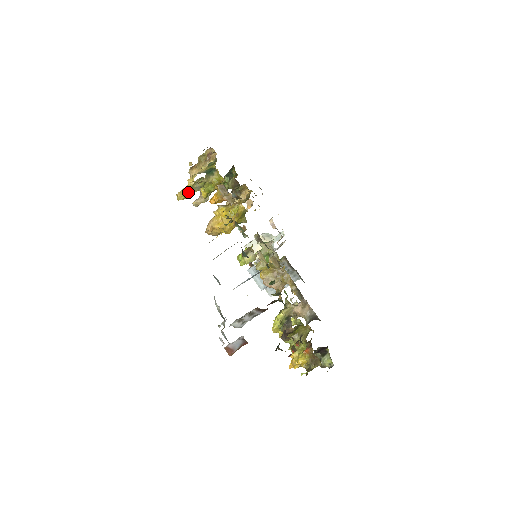
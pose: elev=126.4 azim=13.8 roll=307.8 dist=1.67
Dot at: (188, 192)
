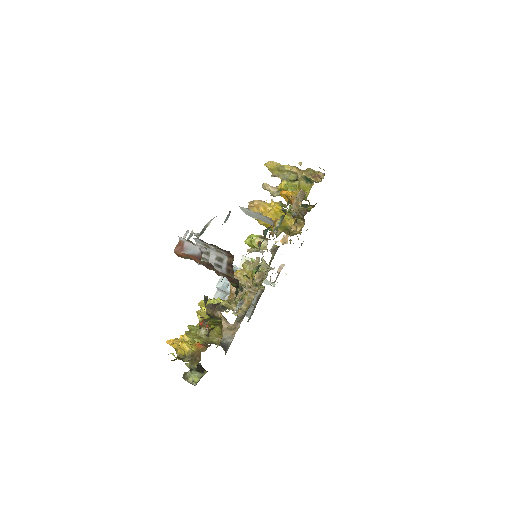
Dot at: (277, 170)
